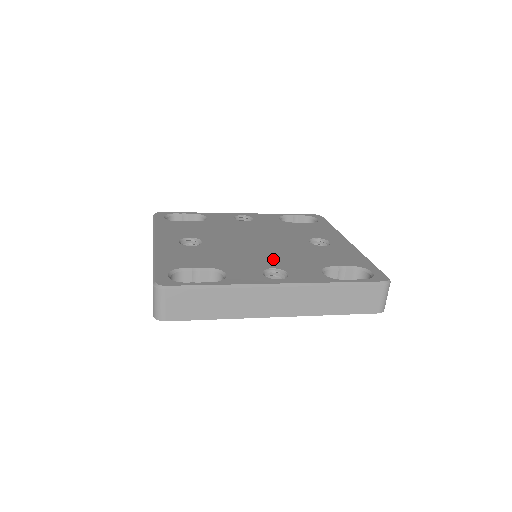
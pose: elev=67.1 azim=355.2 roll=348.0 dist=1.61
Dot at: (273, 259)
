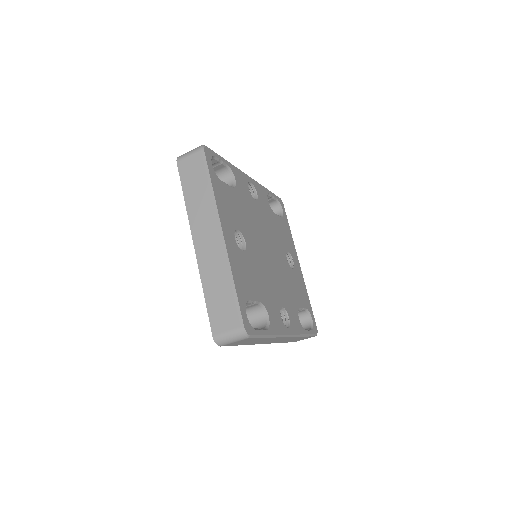
Dot at: (280, 290)
